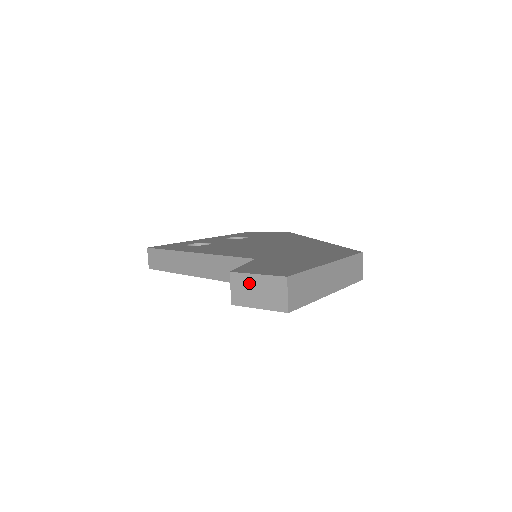
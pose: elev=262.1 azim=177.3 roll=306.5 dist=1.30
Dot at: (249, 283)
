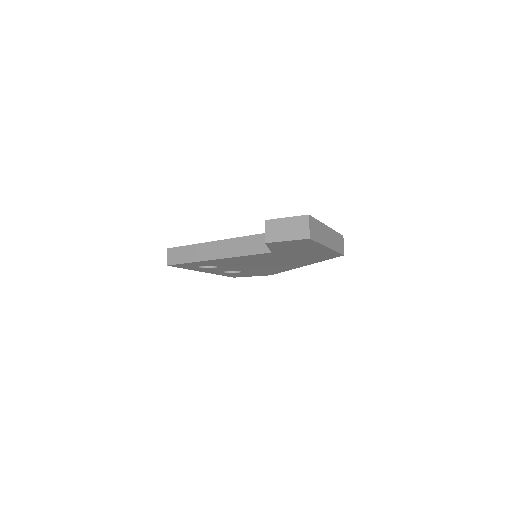
Dot at: (280, 225)
